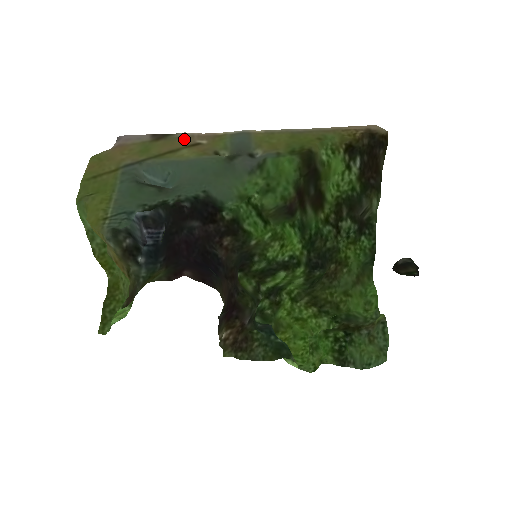
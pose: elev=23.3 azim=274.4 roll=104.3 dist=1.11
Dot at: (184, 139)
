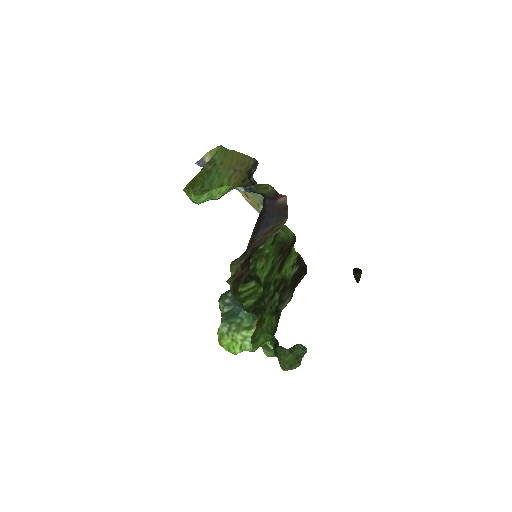
Dot at: (240, 192)
